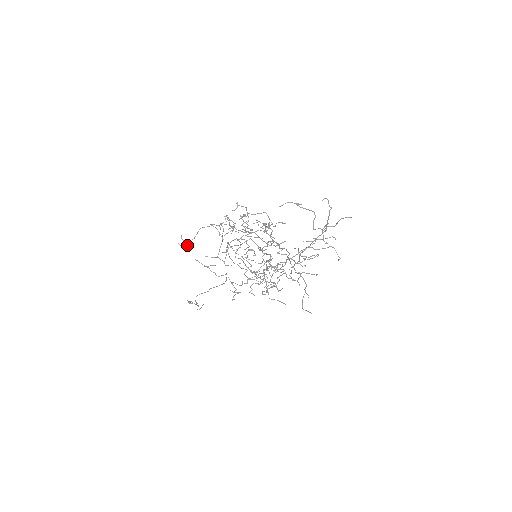
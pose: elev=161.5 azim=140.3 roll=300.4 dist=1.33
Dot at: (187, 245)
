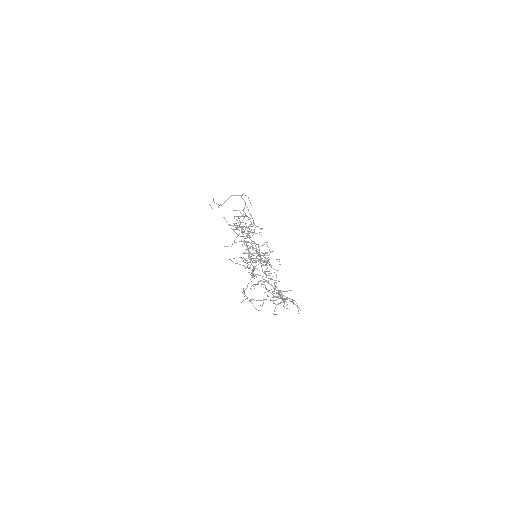
Dot at: occluded
